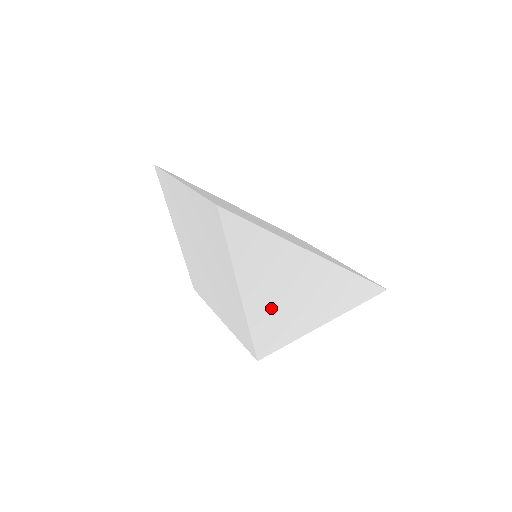
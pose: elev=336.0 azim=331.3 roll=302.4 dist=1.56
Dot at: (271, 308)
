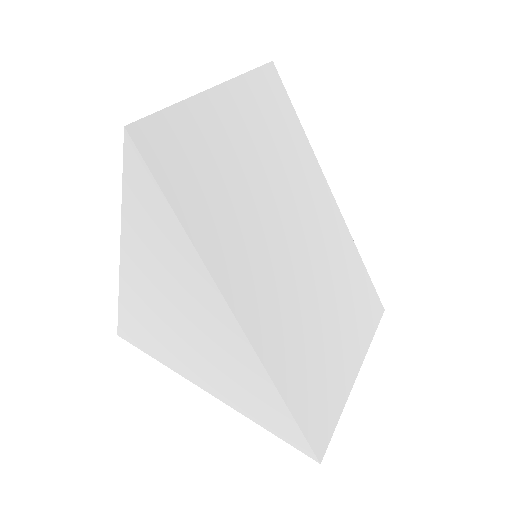
Dot at: (151, 307)
